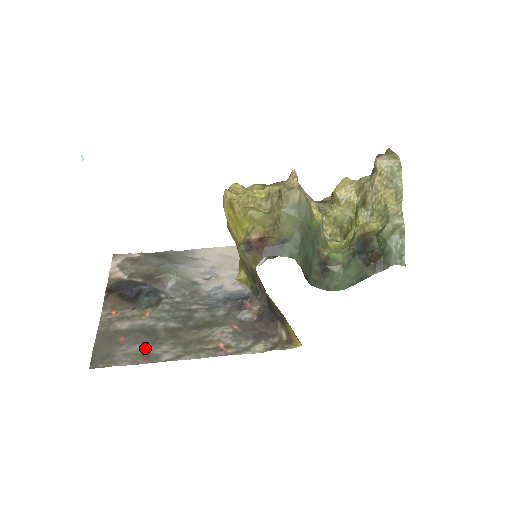
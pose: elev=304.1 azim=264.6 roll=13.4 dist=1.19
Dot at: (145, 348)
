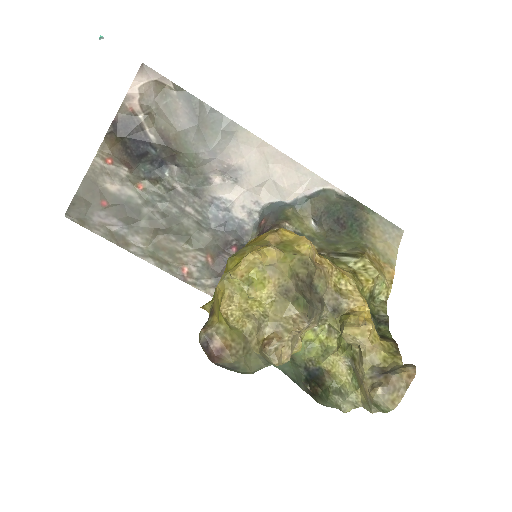
Dot at: (121, 227)
